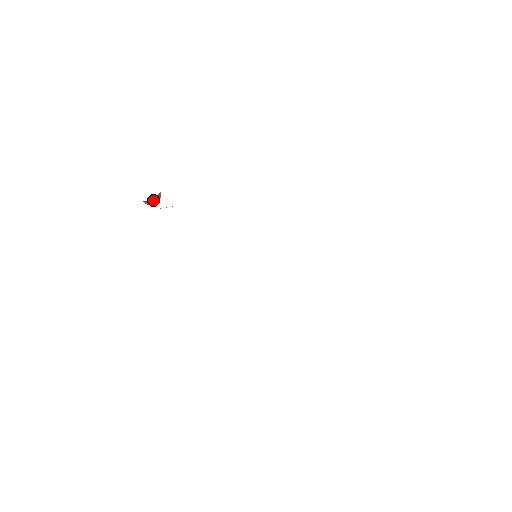
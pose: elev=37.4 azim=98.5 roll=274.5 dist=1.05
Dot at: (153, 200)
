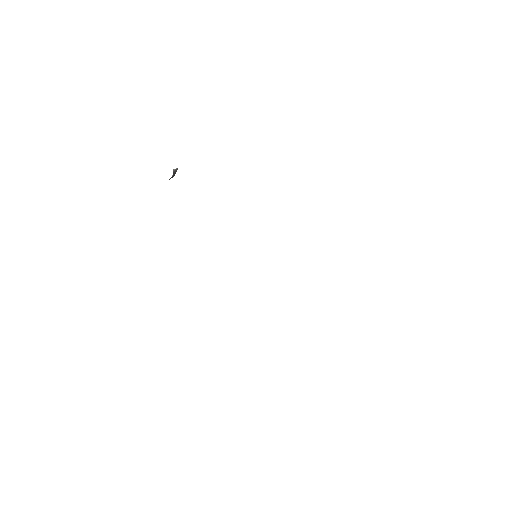
Dot at: (174, 174)
